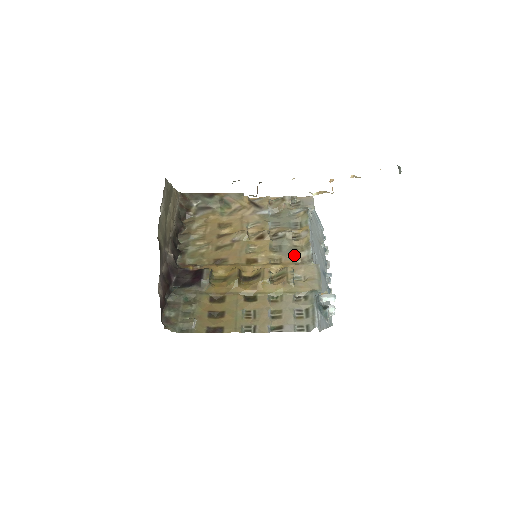
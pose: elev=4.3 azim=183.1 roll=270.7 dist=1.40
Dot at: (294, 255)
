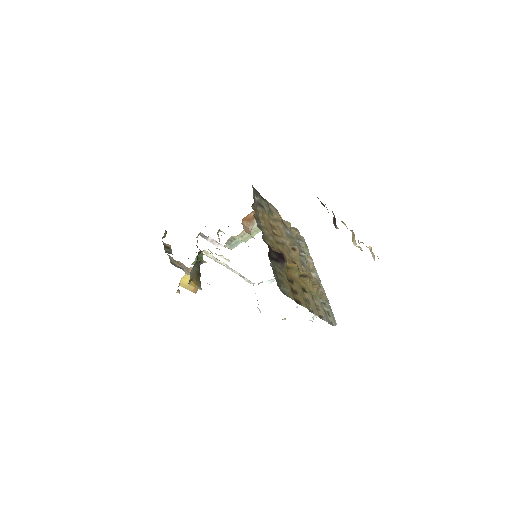
Dot at: (310, 272)
